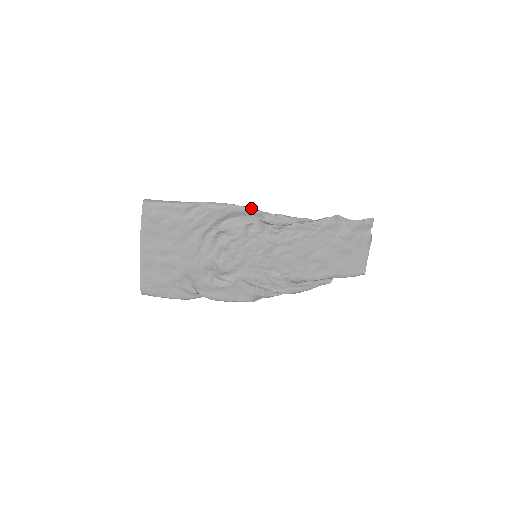
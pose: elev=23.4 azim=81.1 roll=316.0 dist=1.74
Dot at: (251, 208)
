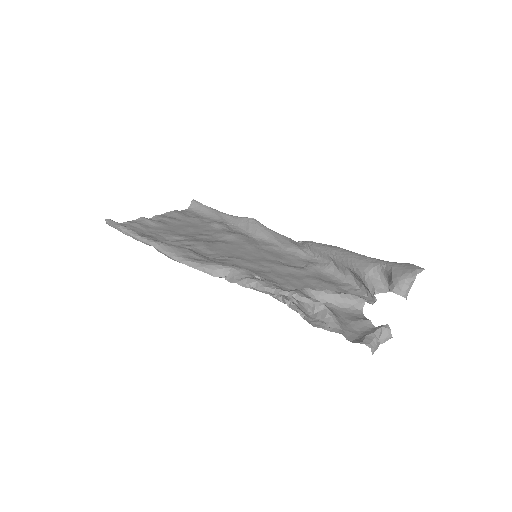
Dot at: (201, 267)
